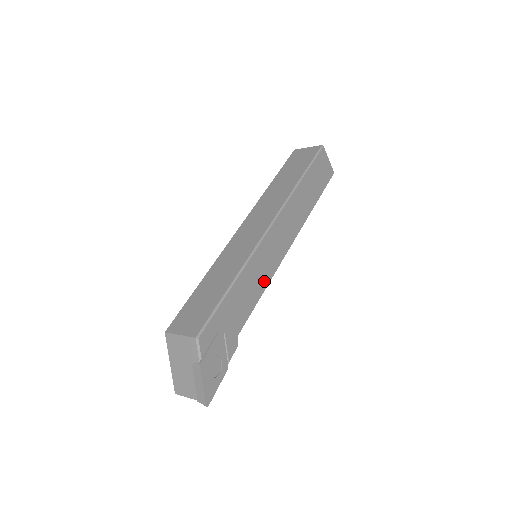
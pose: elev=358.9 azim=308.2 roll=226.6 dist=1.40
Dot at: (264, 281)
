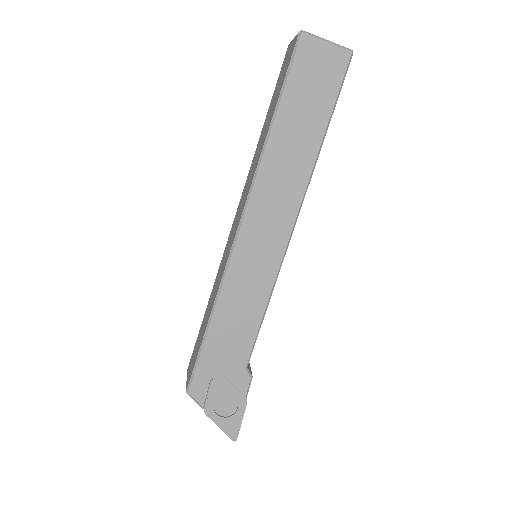
Dot at: (261, 295)
